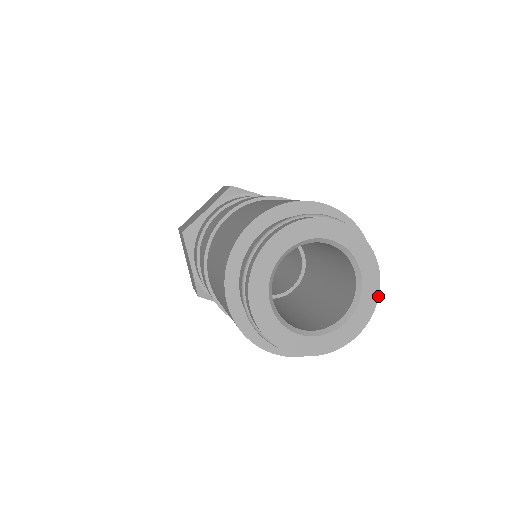
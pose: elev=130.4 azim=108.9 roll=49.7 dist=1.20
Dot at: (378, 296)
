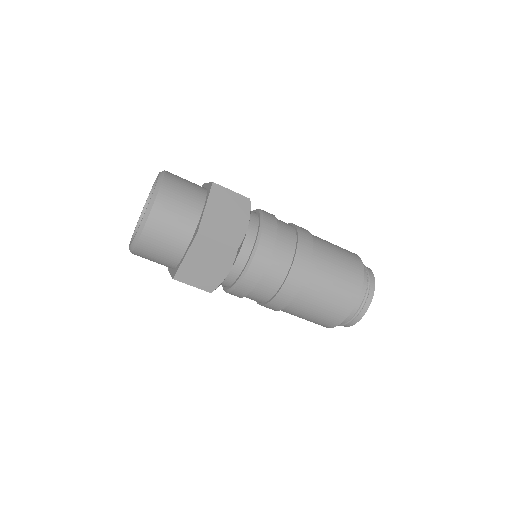
Dot at: occluded
